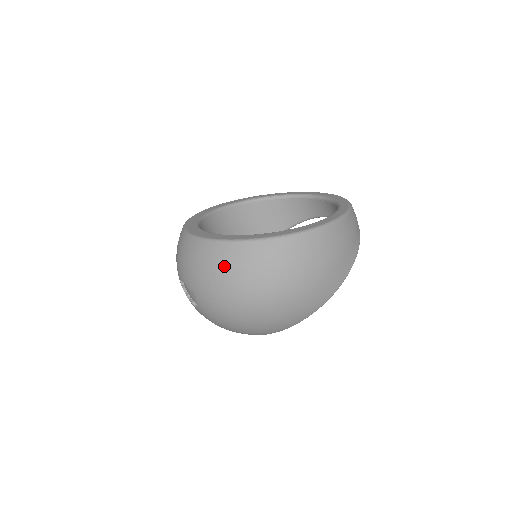
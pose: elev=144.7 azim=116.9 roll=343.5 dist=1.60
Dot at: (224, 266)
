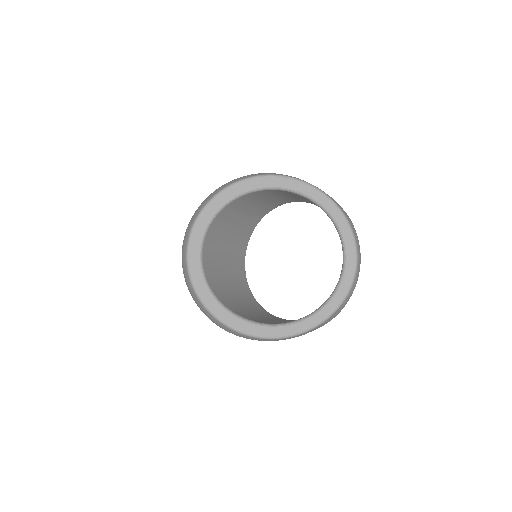
Dot at: (196, 303)
